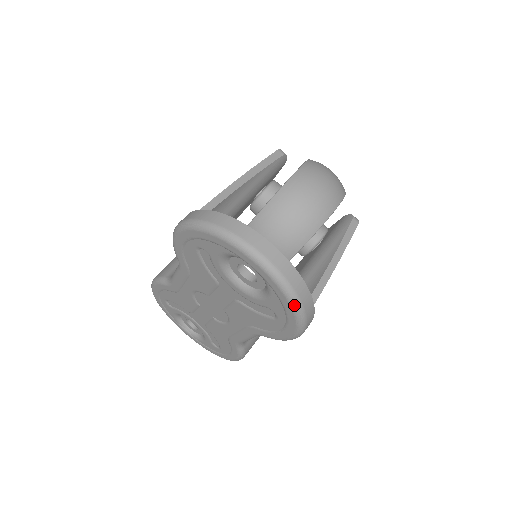
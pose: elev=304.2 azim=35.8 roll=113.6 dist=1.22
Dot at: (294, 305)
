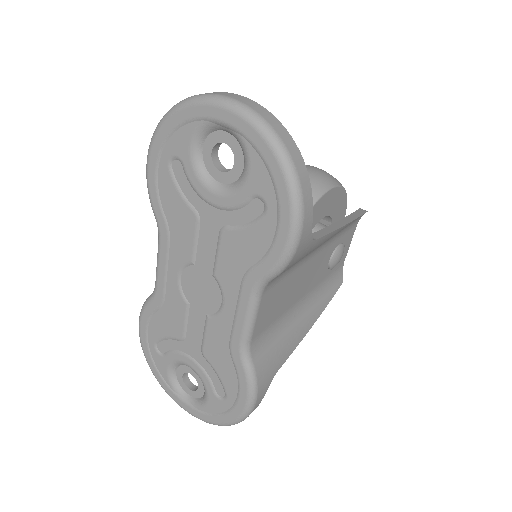
Dot at: (276, 147)
